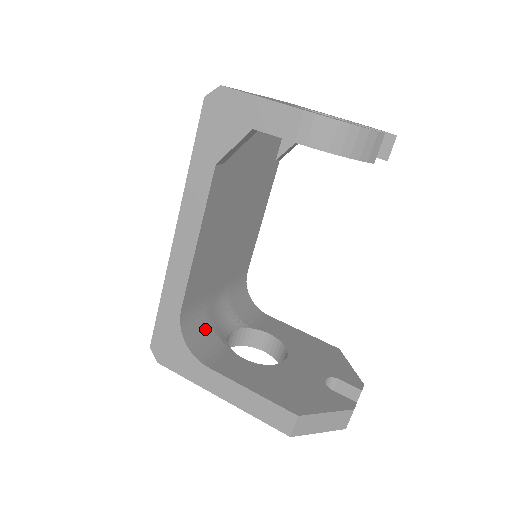
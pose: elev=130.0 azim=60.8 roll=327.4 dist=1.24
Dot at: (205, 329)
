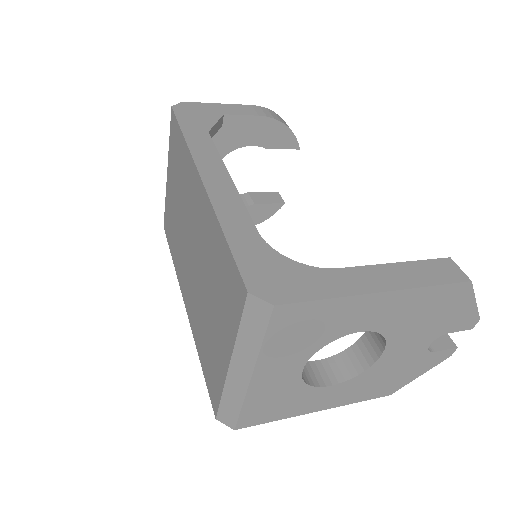
Dot at: occluded
